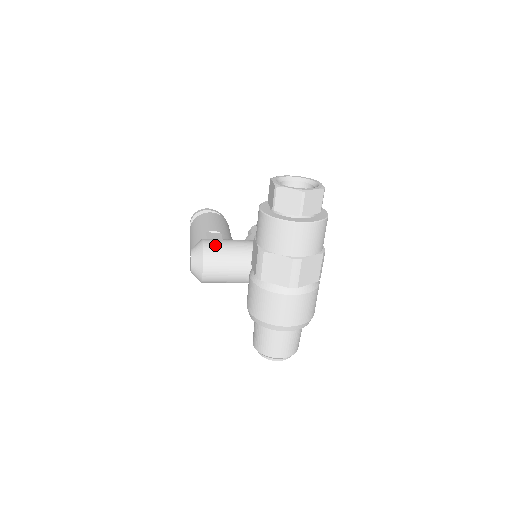
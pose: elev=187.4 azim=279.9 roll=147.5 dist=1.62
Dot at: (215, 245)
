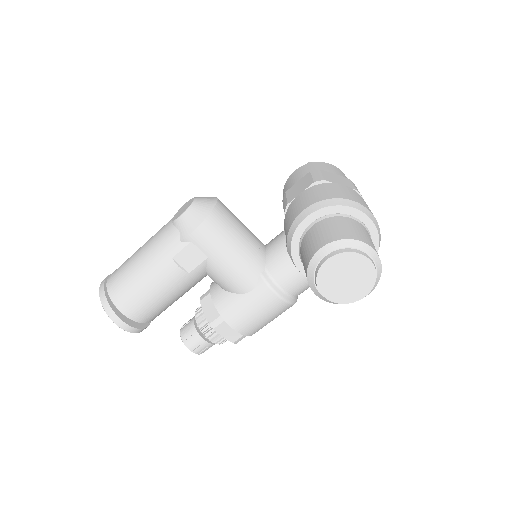
Dot at: occluded
